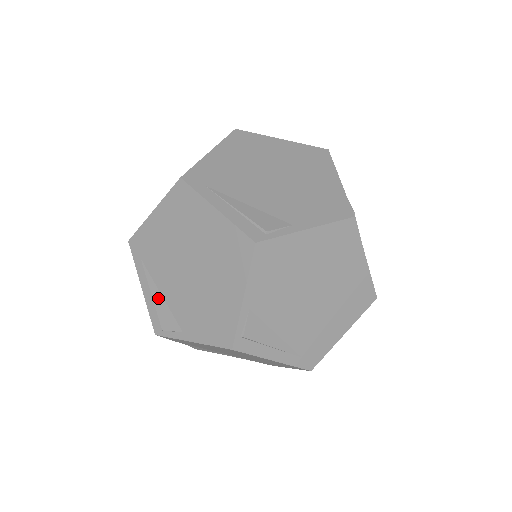
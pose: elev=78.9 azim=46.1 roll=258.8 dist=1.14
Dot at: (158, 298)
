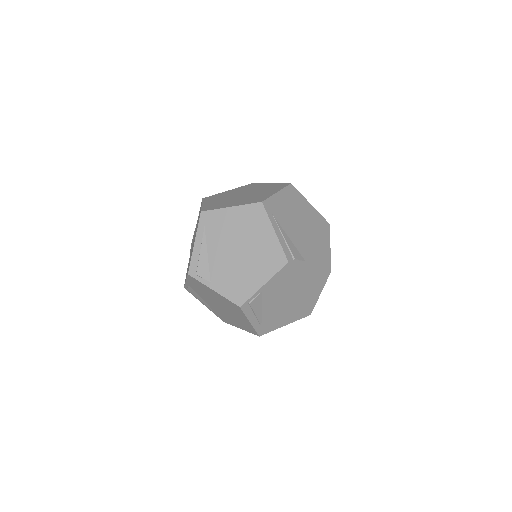
Dot at: occluded
